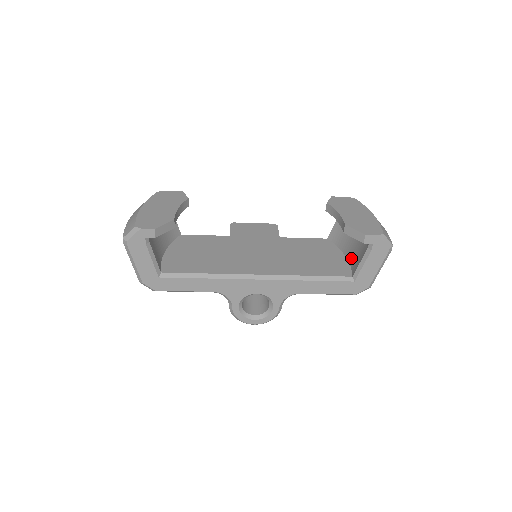
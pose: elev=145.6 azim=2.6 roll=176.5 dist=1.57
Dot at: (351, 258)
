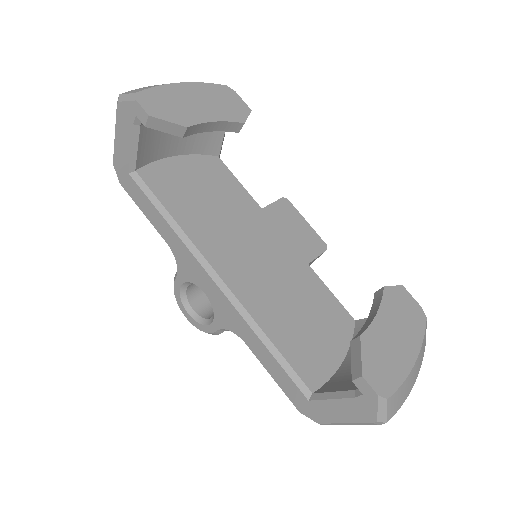
Dot at: (341, 372)
